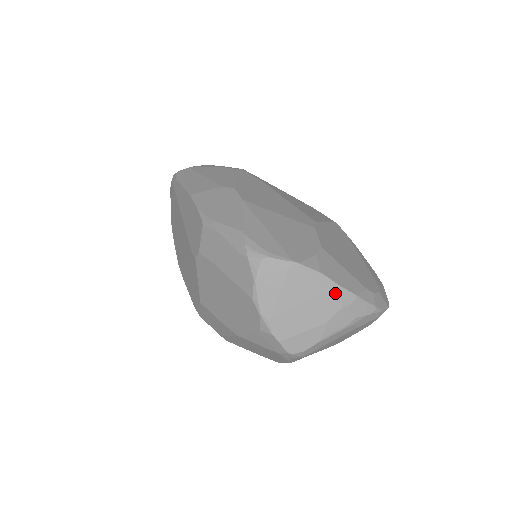
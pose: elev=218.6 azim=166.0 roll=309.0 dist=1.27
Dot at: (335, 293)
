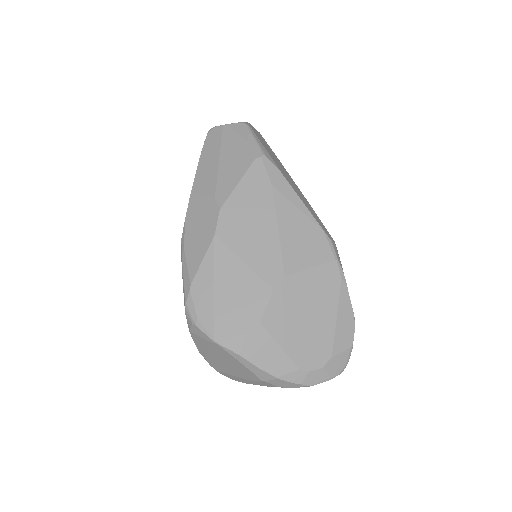
Dot at: (253, 371)
